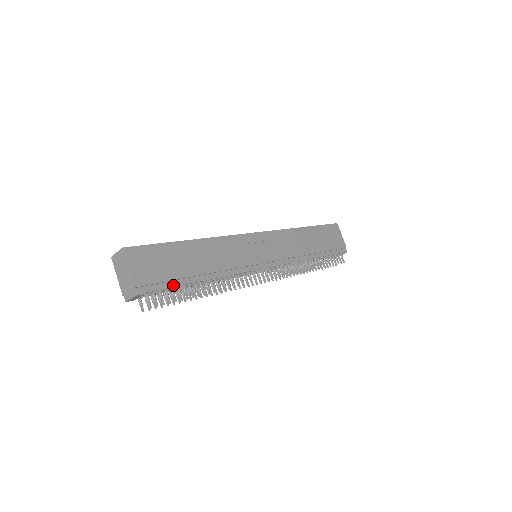
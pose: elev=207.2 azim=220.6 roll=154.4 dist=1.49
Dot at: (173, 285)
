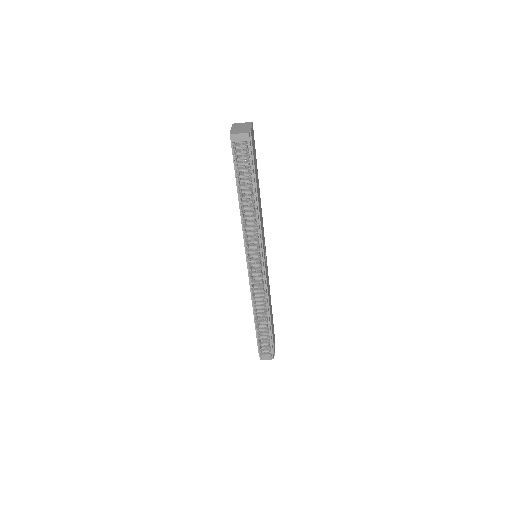
Dot at: (253, 166)
